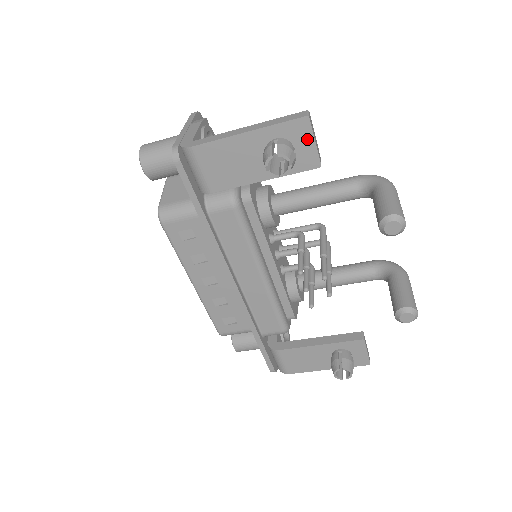
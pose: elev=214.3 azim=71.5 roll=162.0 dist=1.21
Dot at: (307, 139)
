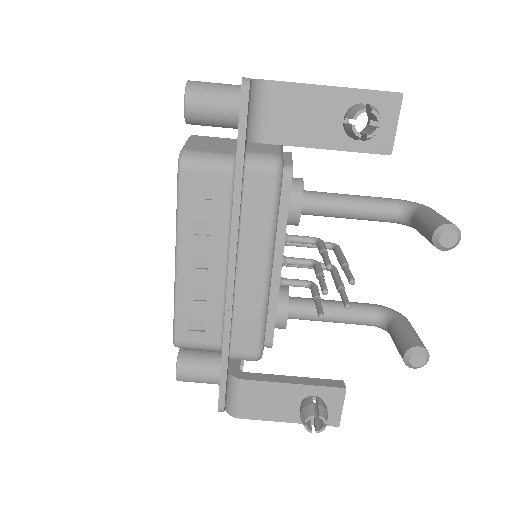
Dot at: (391, 118)
